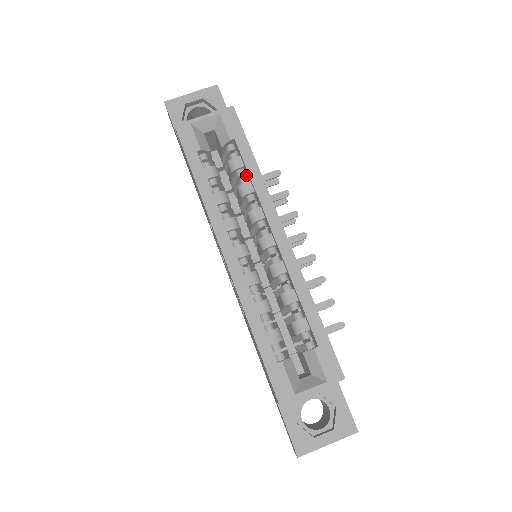
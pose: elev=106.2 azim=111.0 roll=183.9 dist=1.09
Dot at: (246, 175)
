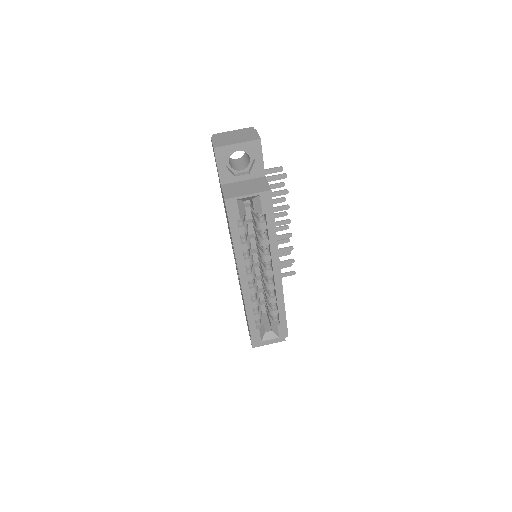
Dot at: (266, 230)
